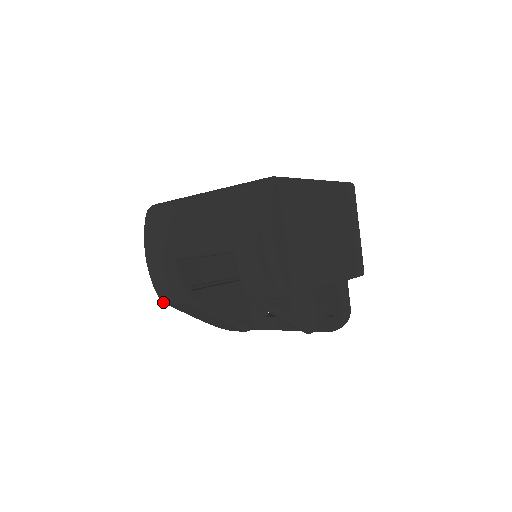
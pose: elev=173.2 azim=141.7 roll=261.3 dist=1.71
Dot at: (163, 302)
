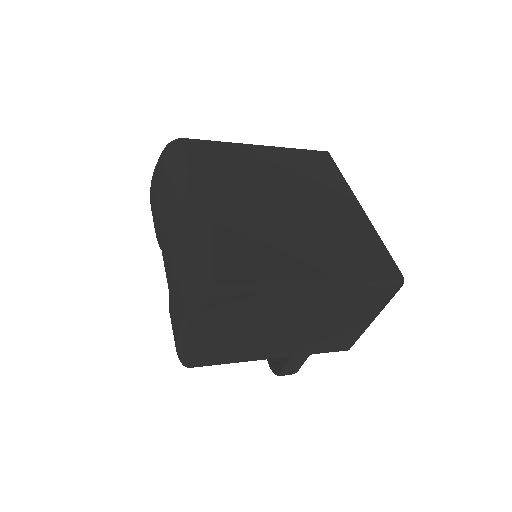
Dot at: occluded
